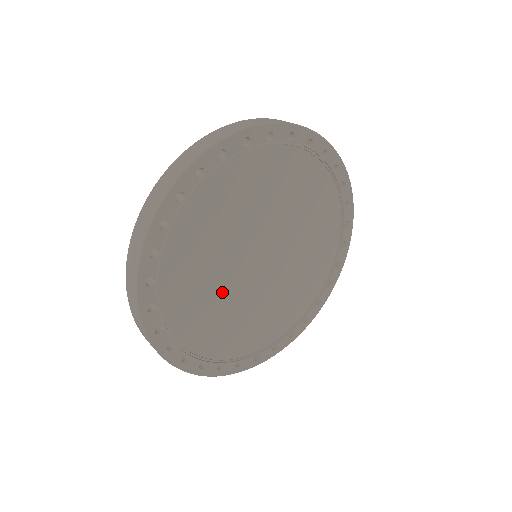
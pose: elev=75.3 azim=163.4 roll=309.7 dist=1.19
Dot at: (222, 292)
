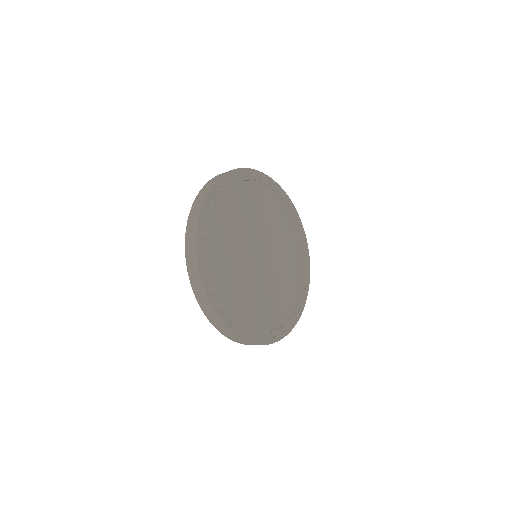
Dot at: (238, 251)
